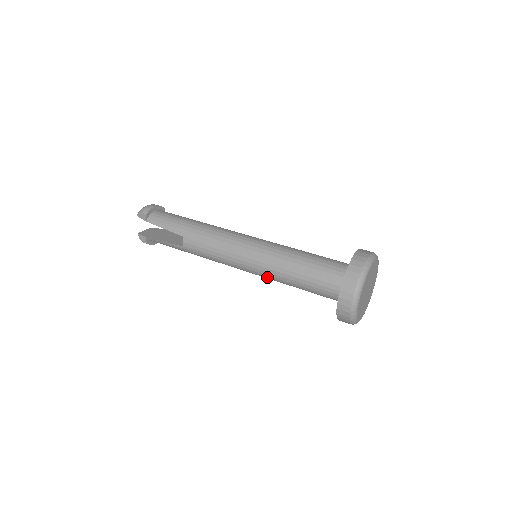
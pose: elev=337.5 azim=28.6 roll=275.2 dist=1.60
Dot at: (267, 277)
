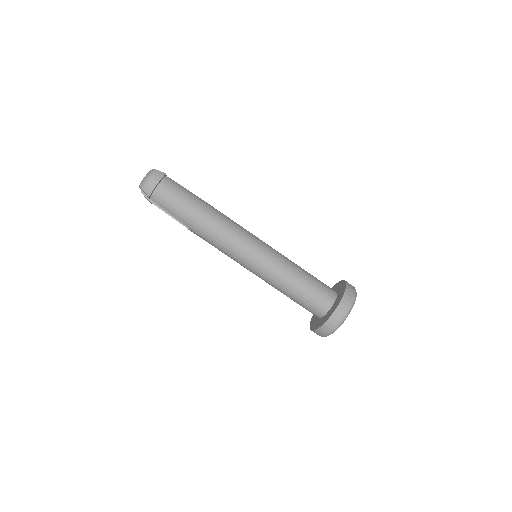
Dot at: occluded
